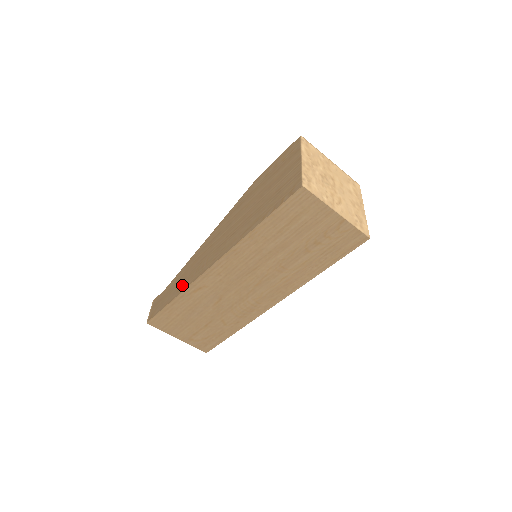
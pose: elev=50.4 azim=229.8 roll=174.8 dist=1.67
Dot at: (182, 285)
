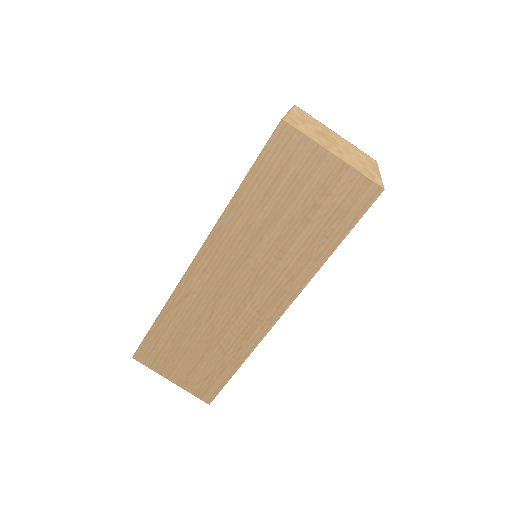
Dot at: occluded
